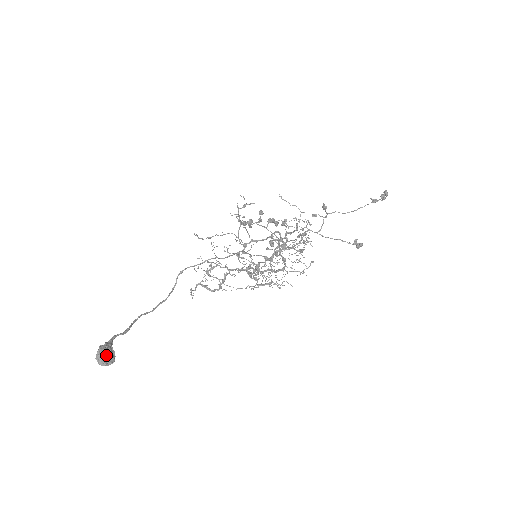
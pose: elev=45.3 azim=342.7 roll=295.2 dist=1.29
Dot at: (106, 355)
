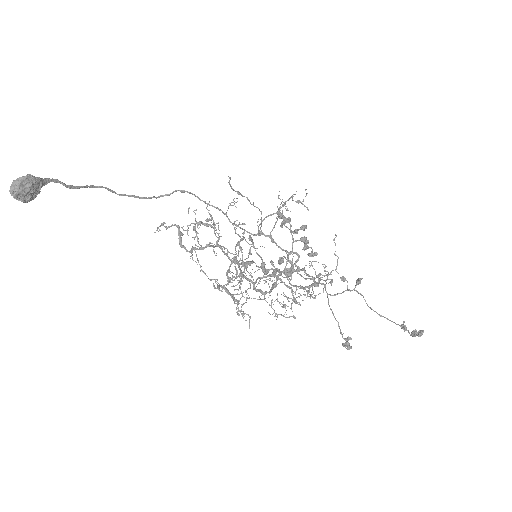
Dot at: (25, 189)
